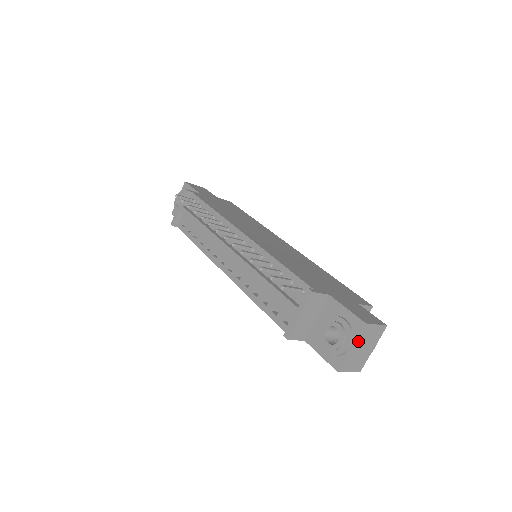
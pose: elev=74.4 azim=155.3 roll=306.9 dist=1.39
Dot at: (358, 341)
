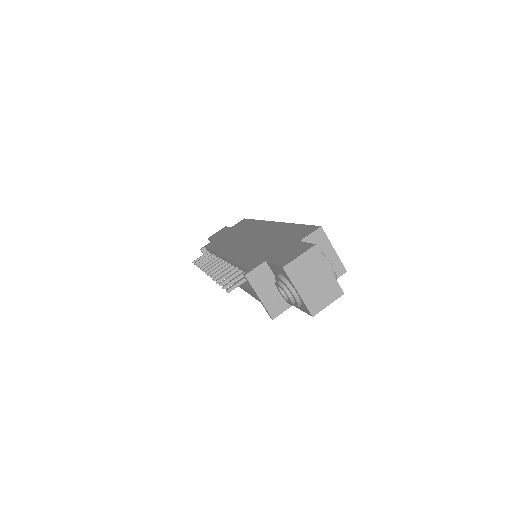
Dot at: (297, 283)
